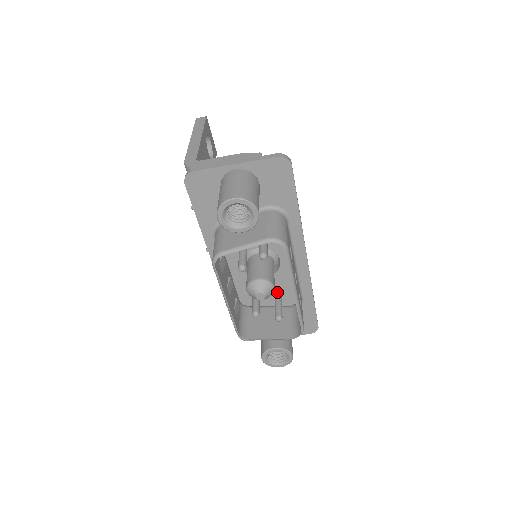
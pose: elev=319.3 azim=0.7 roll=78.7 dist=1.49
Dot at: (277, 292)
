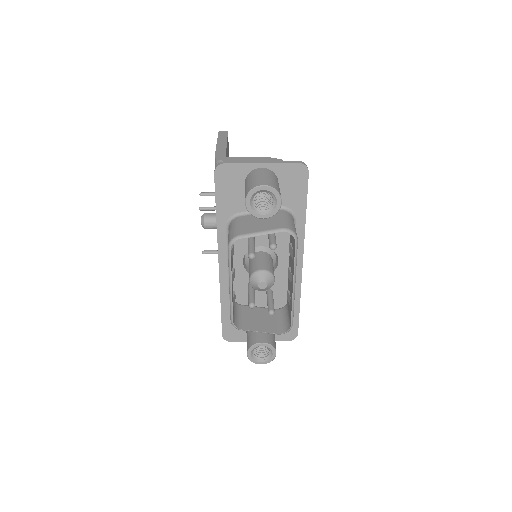
Dot at: (270, 292)
